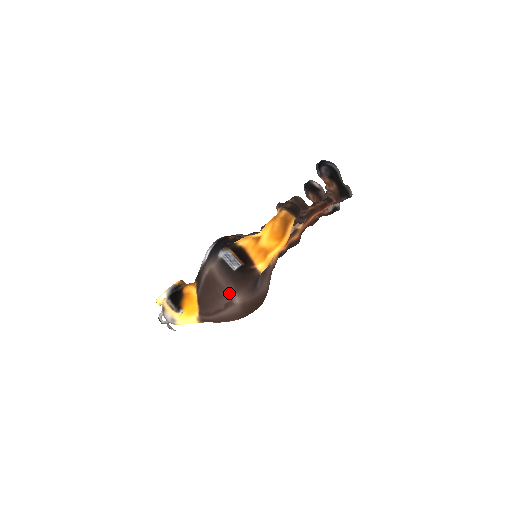
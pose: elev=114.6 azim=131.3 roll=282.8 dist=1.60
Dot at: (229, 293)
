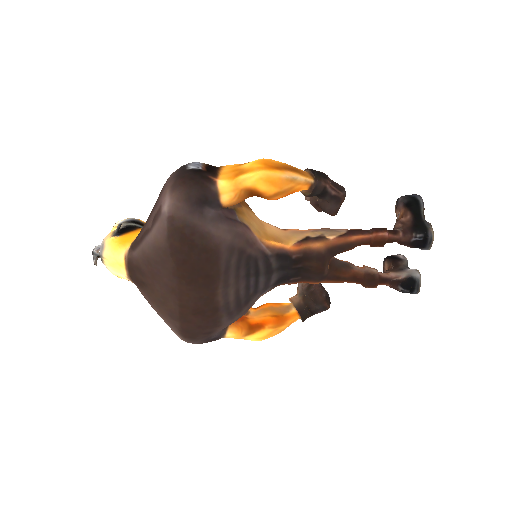
Dot at: (164, 193)
